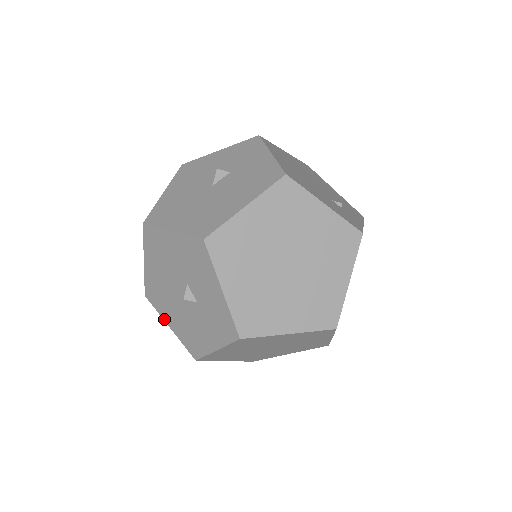
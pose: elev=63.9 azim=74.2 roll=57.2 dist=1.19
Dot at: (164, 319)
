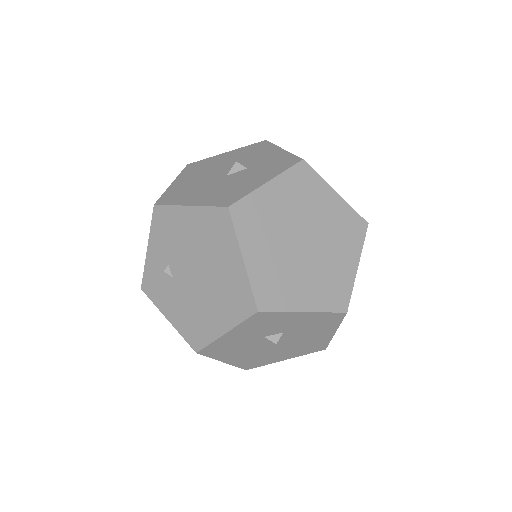
Dot at: (182, 204)
